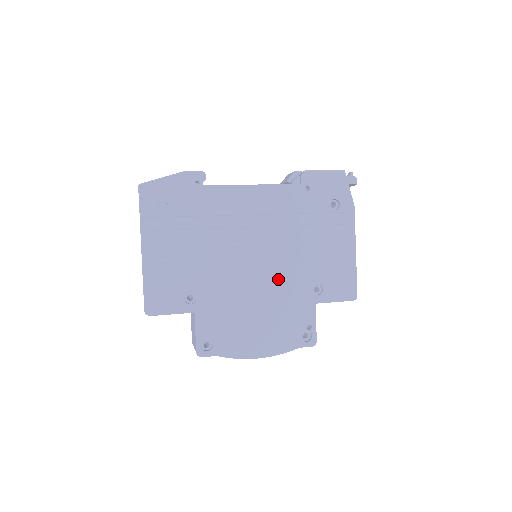
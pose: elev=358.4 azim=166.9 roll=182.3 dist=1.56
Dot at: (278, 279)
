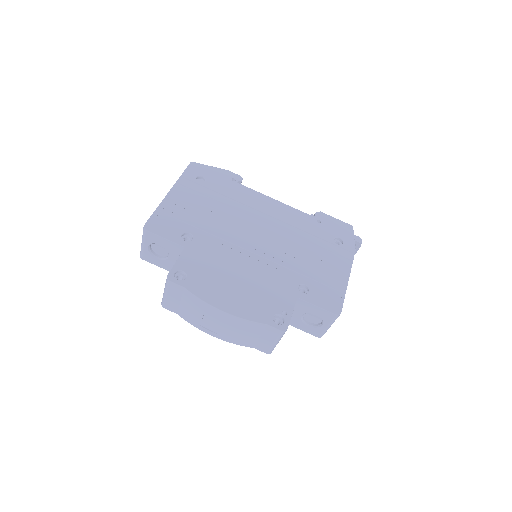
Dot at: (270, 263)
